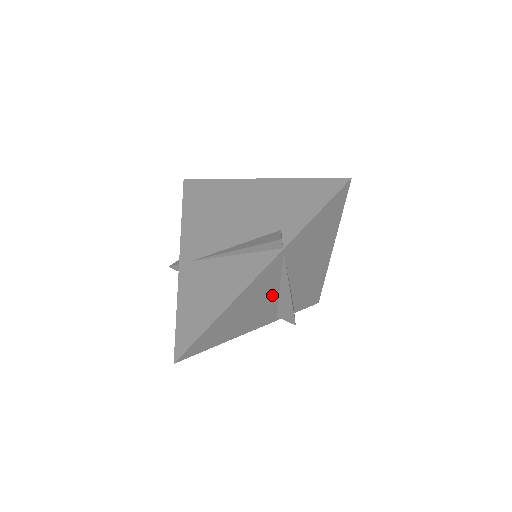
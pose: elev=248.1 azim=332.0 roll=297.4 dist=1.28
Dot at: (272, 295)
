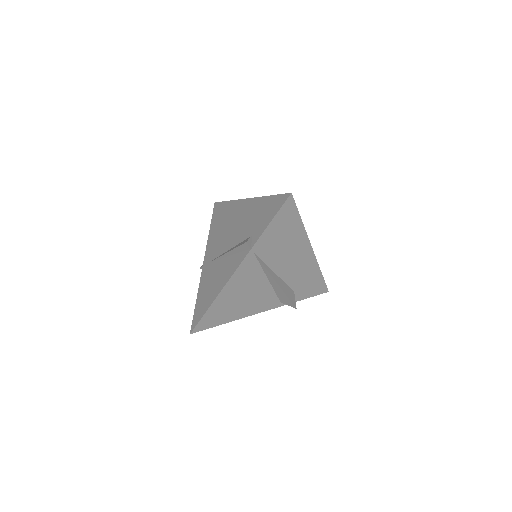
Dot at: (263, 284)
